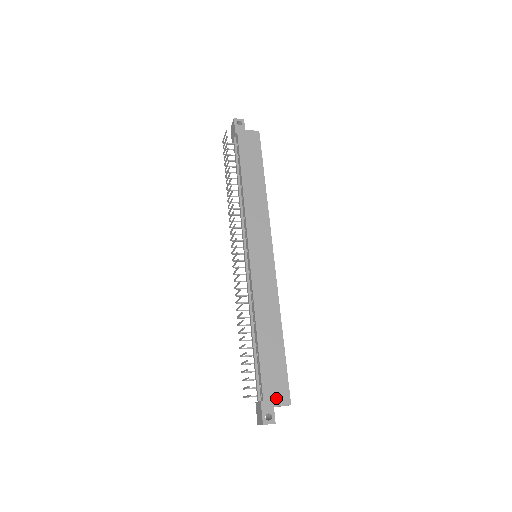
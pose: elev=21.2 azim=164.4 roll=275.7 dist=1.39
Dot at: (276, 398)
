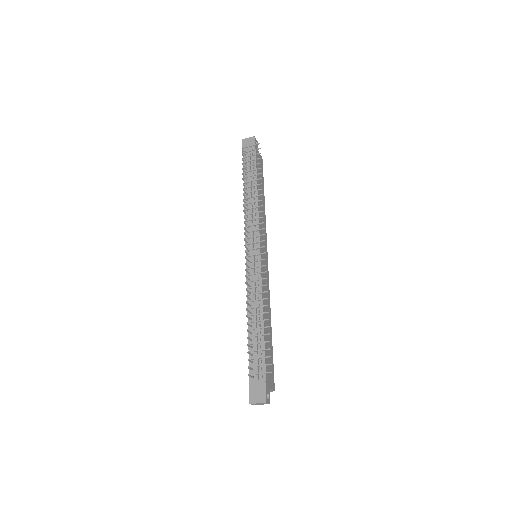
Dot at: (270, 382)
